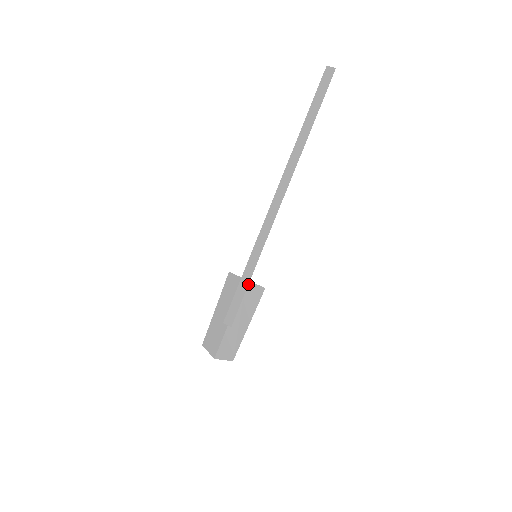
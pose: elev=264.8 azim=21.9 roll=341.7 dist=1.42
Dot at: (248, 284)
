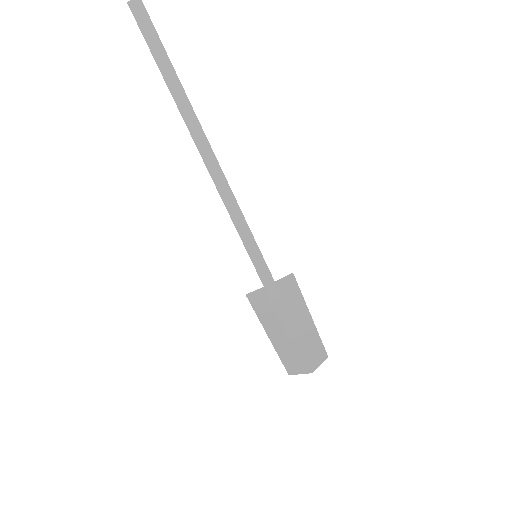
Dot at: (276, 286)
